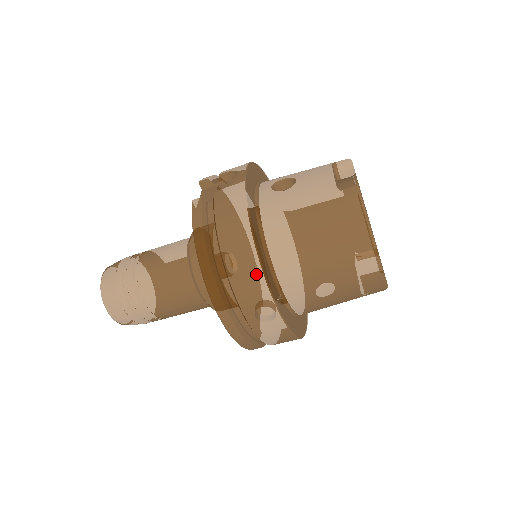
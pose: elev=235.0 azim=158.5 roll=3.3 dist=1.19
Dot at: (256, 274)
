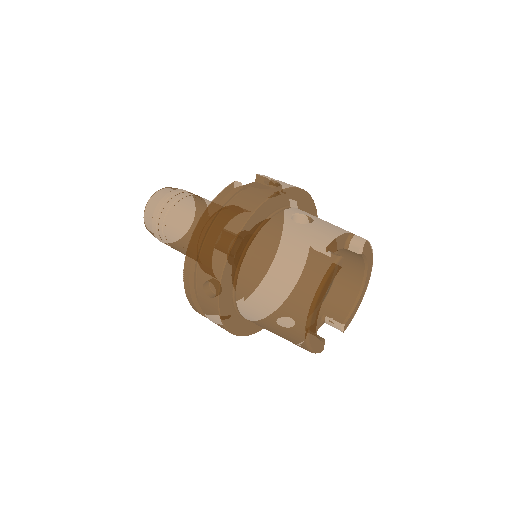
Dot at: (222, 257)
